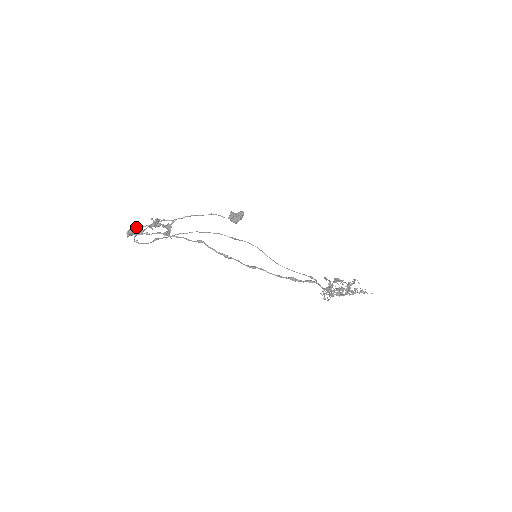
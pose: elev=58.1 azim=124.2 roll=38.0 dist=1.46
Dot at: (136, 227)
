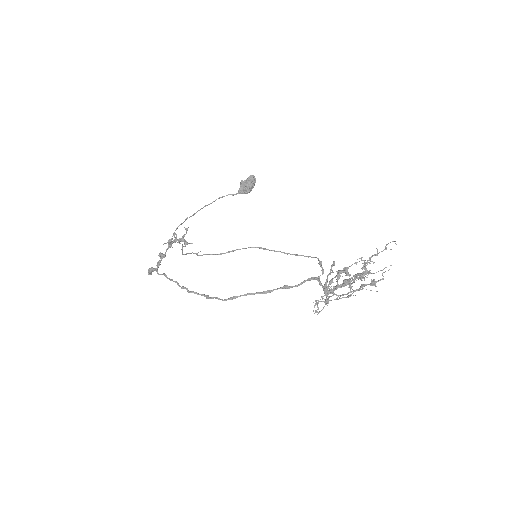
Dot at: occluded
